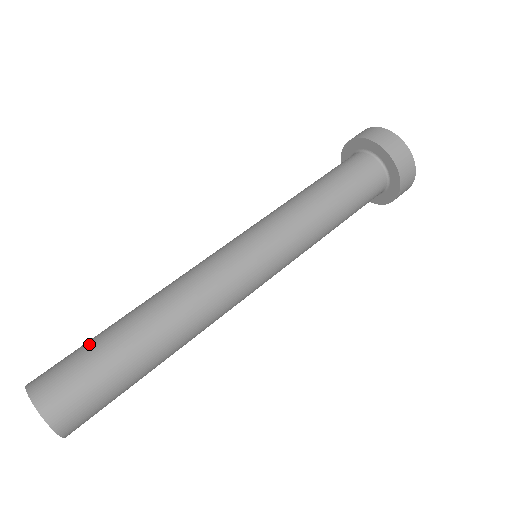
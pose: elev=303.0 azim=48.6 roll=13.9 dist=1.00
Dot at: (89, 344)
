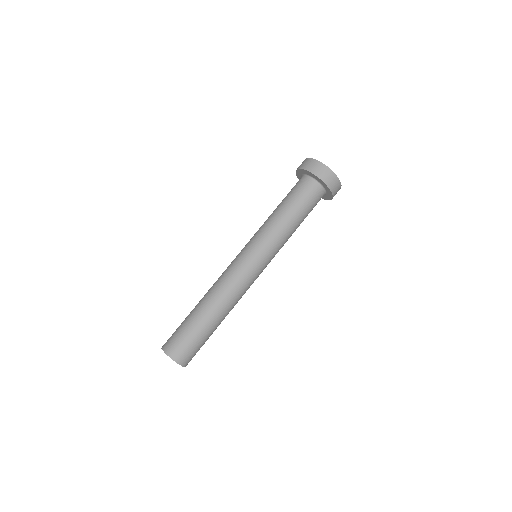
Dot at: (193, 332)
